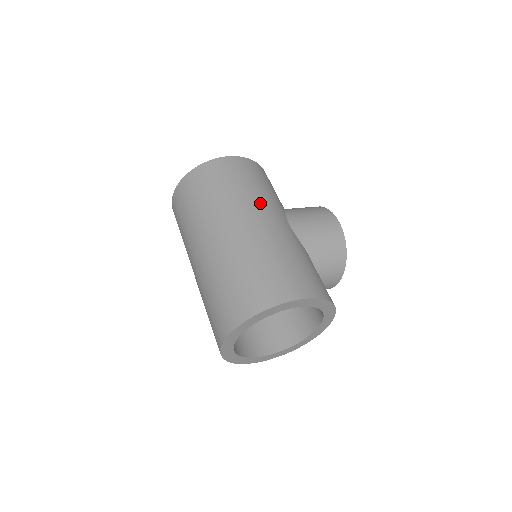
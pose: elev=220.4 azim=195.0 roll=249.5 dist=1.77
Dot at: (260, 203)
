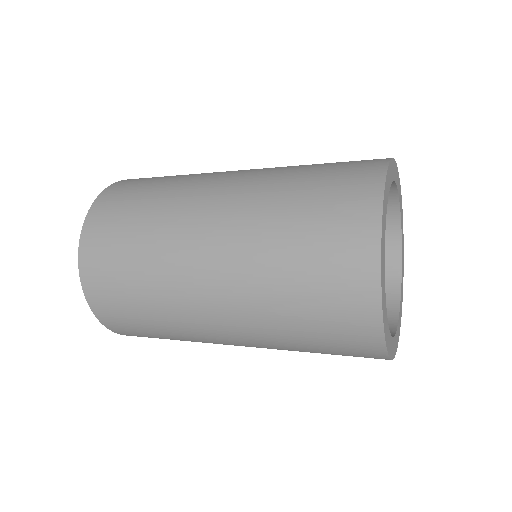
Dot at: occluded
